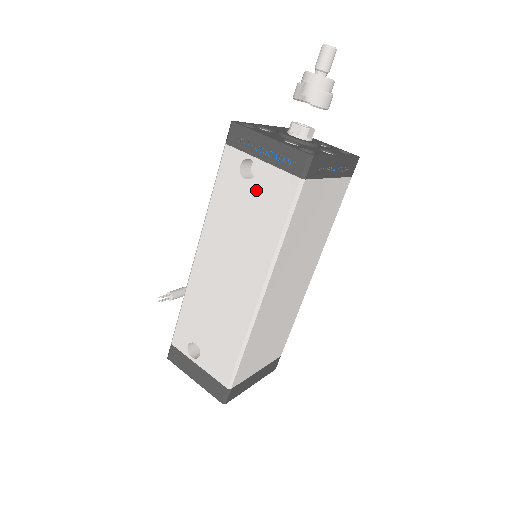
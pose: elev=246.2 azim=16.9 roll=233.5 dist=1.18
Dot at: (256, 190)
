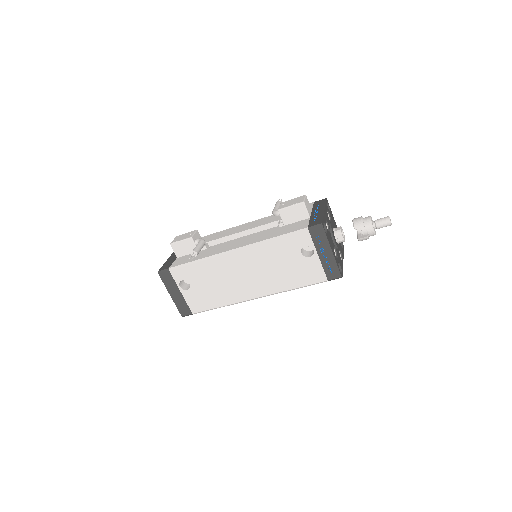
Dot at: (302, 263)
